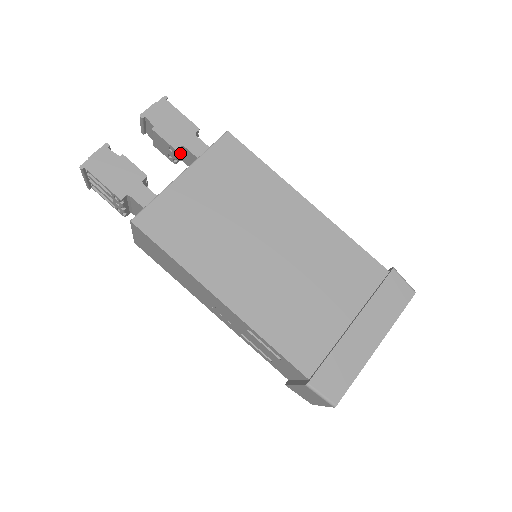
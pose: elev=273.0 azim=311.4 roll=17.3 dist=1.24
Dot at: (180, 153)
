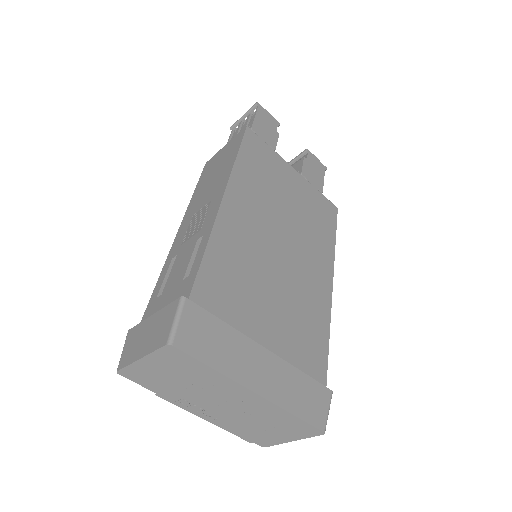
Dot at: occluded
